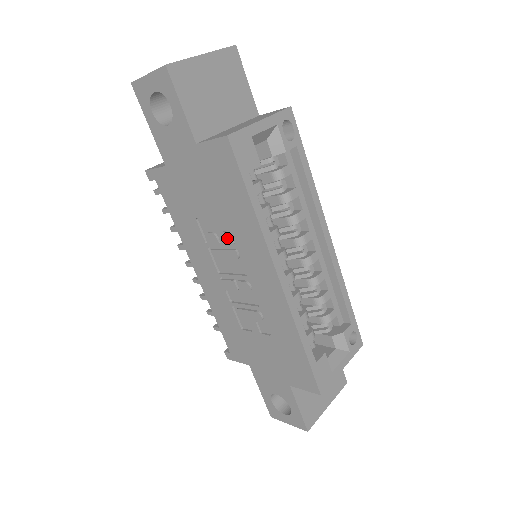
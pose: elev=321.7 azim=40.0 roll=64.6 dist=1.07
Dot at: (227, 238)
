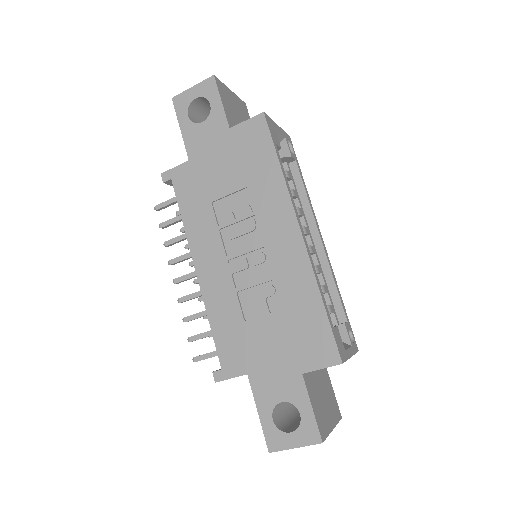
Dot at: (246, 209)
